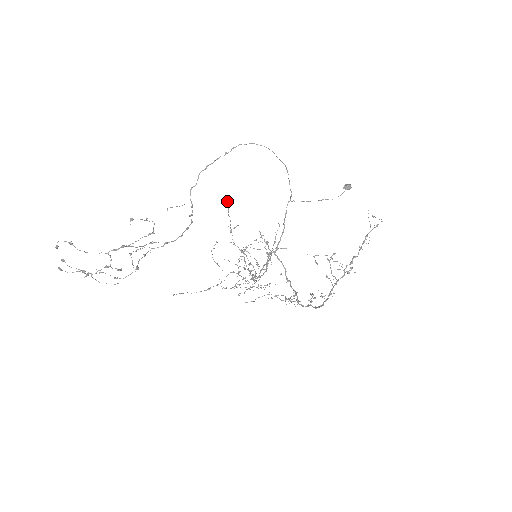
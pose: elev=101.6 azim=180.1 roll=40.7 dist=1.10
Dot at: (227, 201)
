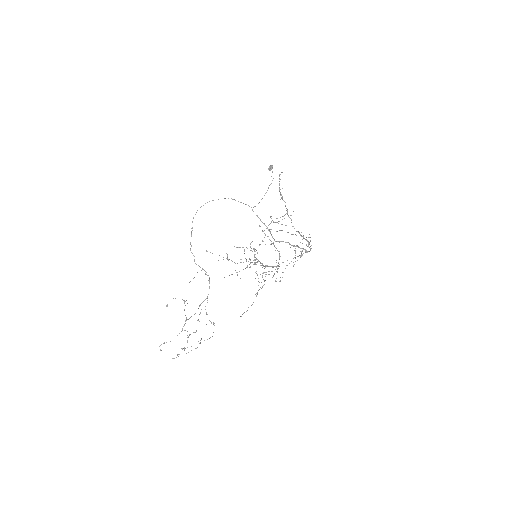
Dot at: (206, 251)
